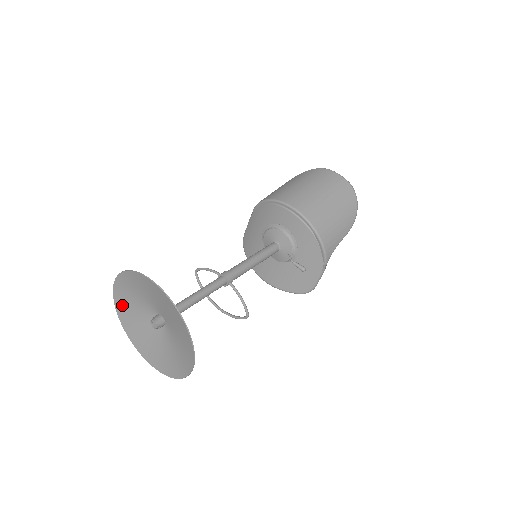
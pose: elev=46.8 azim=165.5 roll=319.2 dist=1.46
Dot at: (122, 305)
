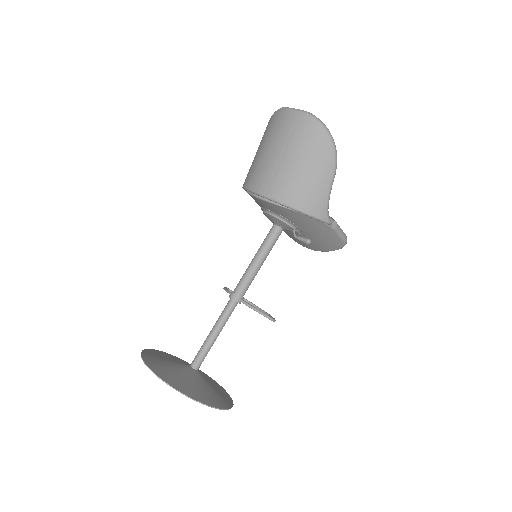
Dot at: occluded
